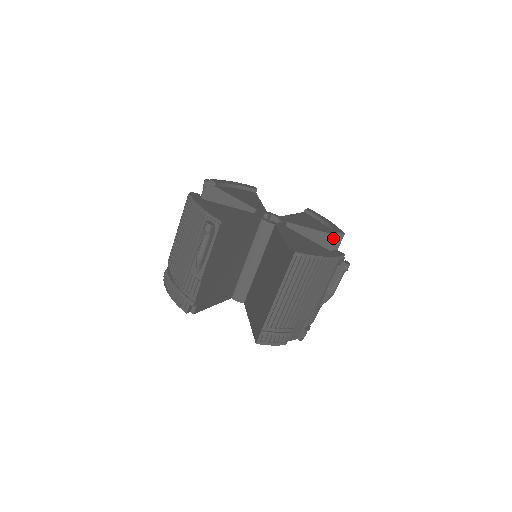
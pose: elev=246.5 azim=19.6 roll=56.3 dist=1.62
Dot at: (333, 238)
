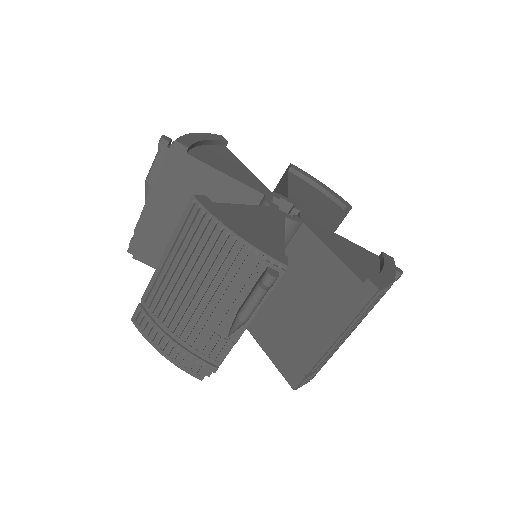
Dot at: (340, 214)
